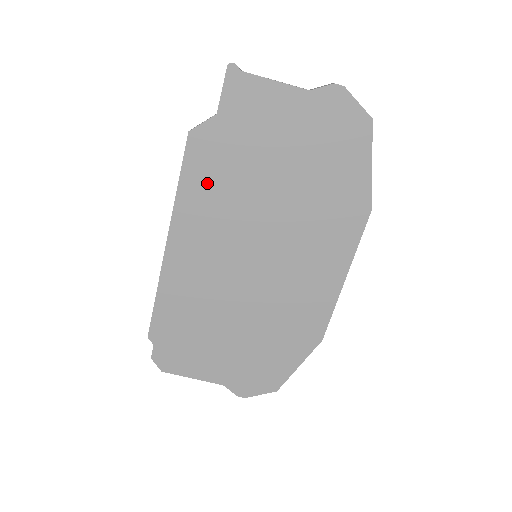
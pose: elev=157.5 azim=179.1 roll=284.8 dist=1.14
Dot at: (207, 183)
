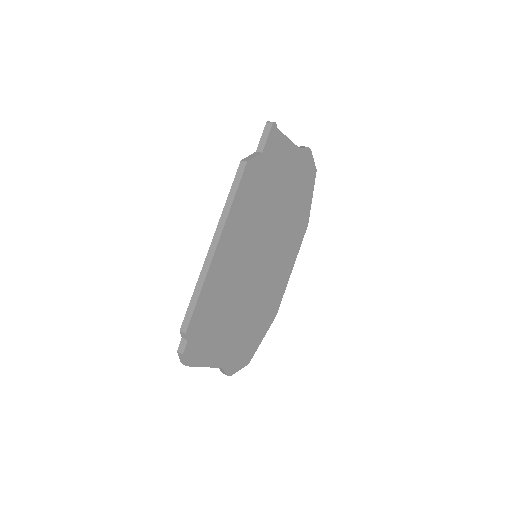
Dot at: (248, 200)
